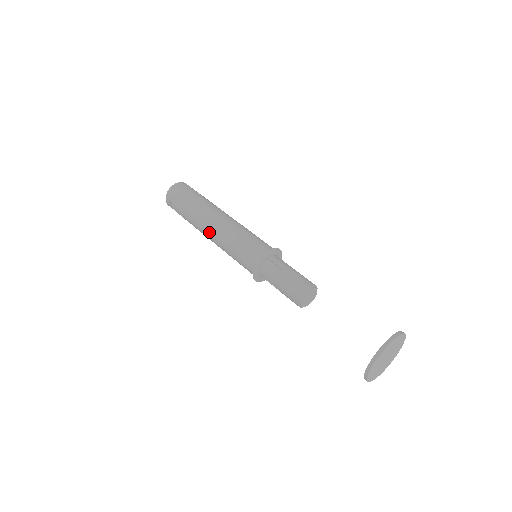
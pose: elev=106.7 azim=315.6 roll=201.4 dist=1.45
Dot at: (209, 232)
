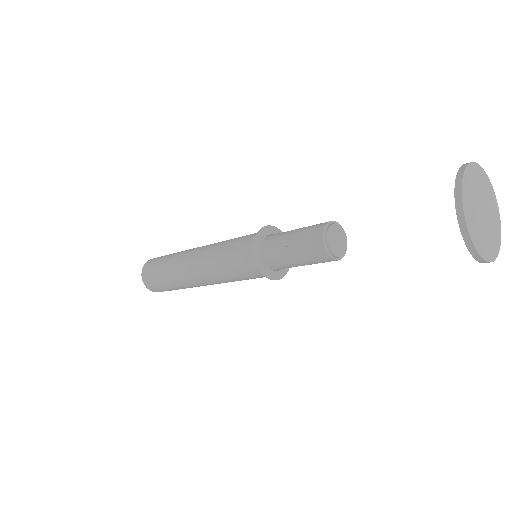
Dot at: (203, 283)
